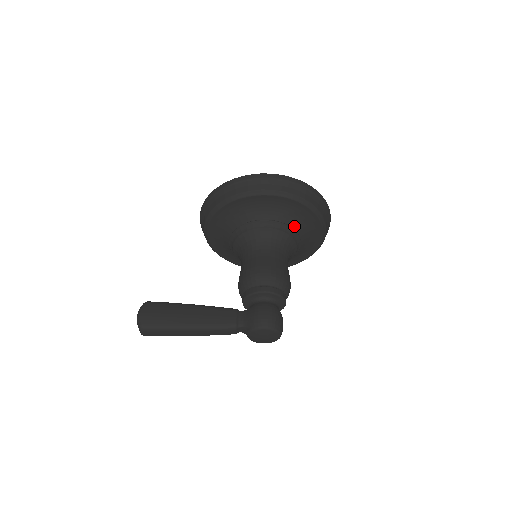
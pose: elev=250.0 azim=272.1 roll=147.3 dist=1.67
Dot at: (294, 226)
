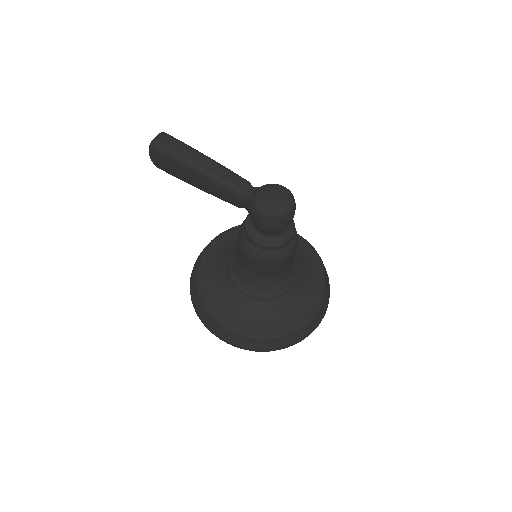
Dot at: (301, 266)
